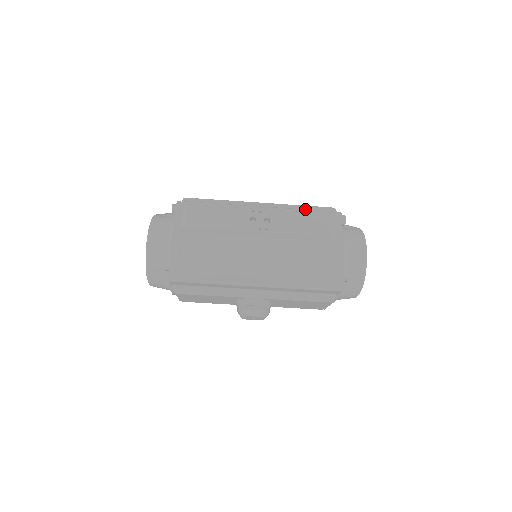
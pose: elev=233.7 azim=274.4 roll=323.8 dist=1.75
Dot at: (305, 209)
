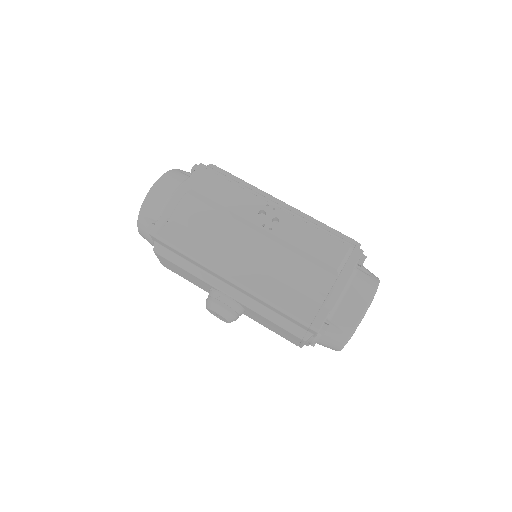
Dot at: (325, 229)
